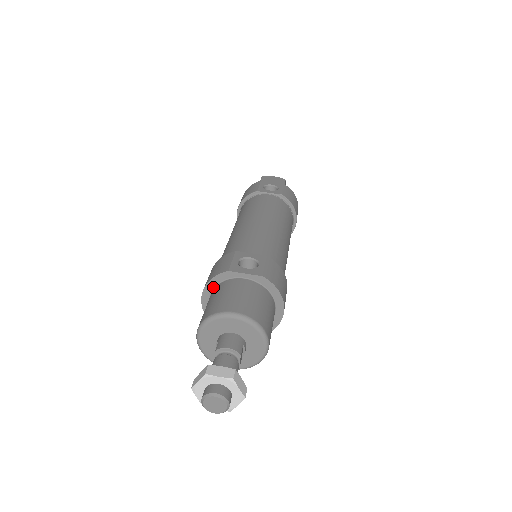
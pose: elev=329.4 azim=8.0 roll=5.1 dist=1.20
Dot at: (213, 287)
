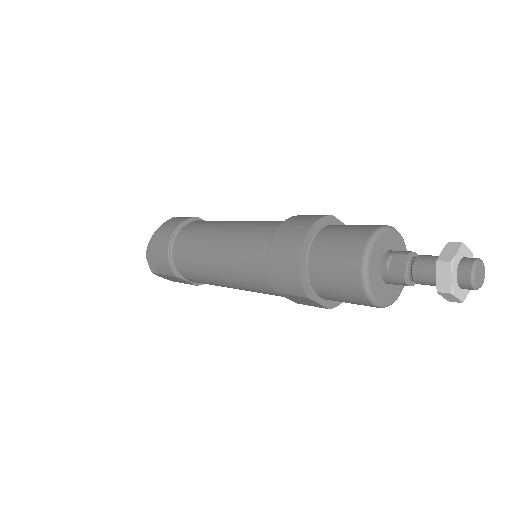
Dot at: (316, 231)
